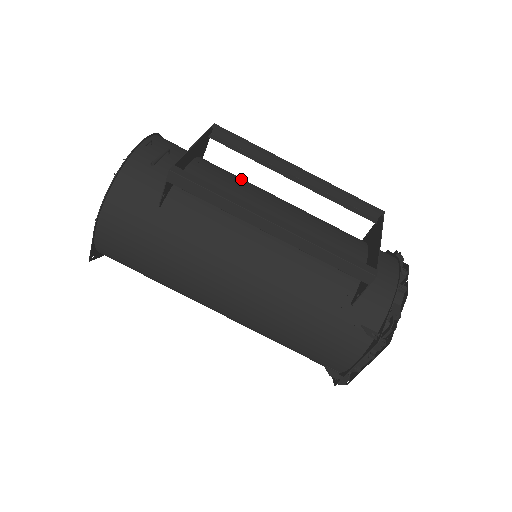
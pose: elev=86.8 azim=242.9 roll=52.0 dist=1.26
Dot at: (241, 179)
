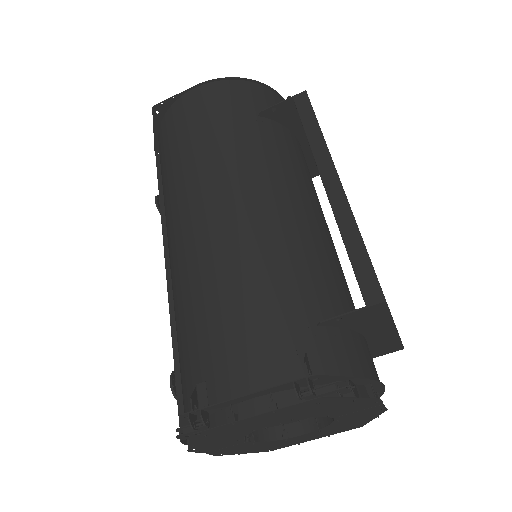
Dot at: occluded
